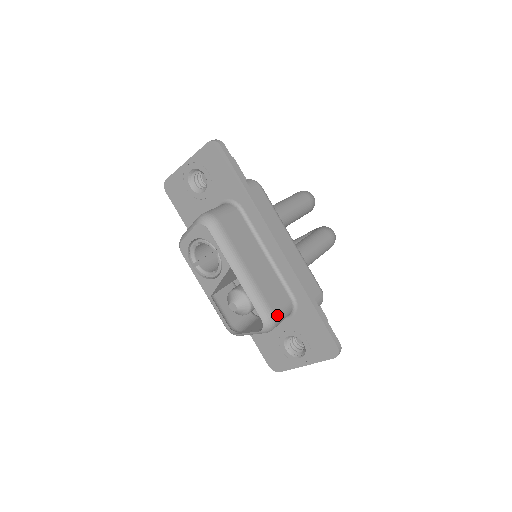
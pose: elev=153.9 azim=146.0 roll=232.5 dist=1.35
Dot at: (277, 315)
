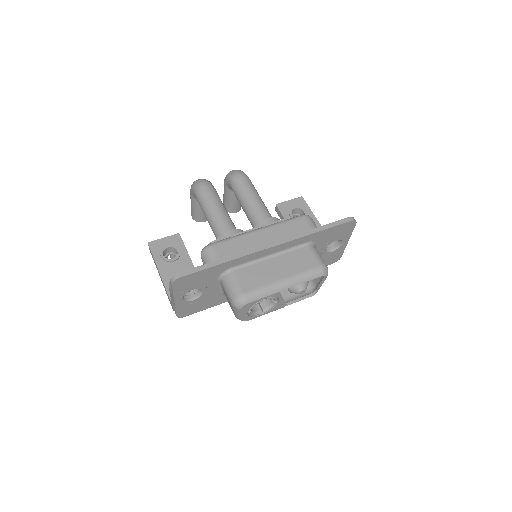
Dot at: (320, 263)
